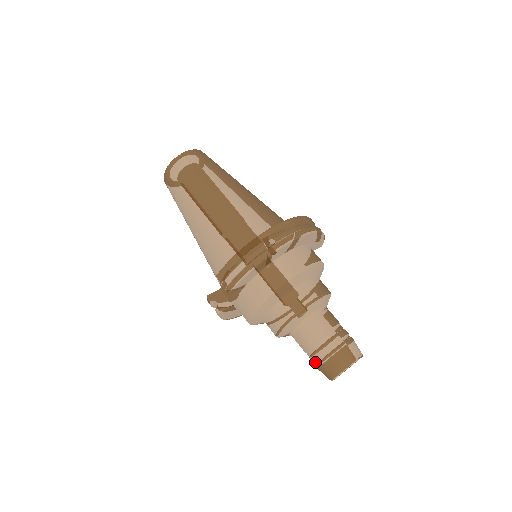
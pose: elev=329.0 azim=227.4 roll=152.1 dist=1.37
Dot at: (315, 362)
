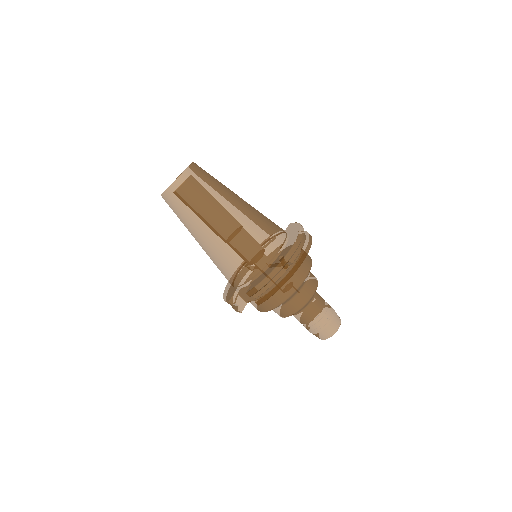
Dot at: (311, 331)
